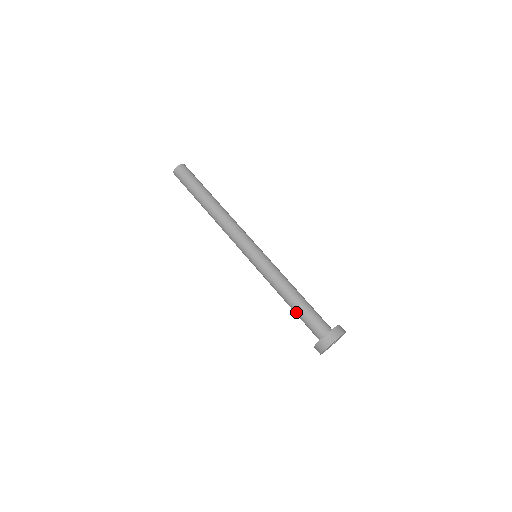
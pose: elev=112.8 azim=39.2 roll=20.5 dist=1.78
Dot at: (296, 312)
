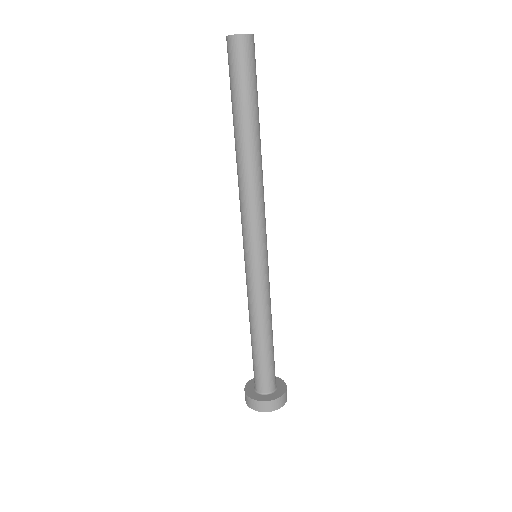
Dot at: occluded
